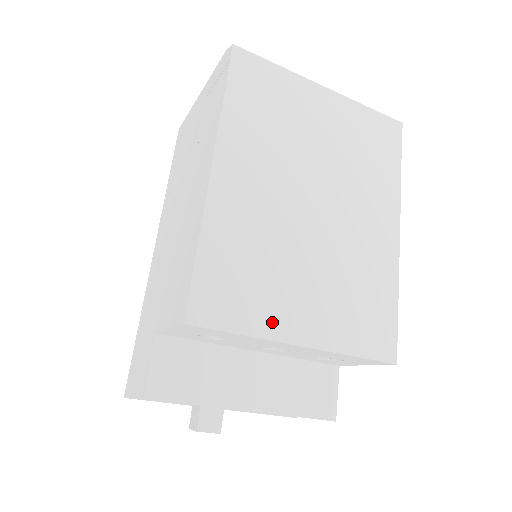
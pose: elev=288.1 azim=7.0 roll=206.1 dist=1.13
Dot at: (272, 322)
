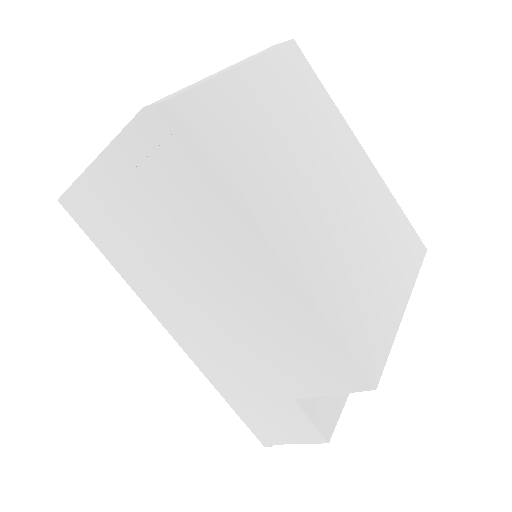
Dot at: (390, 316)
